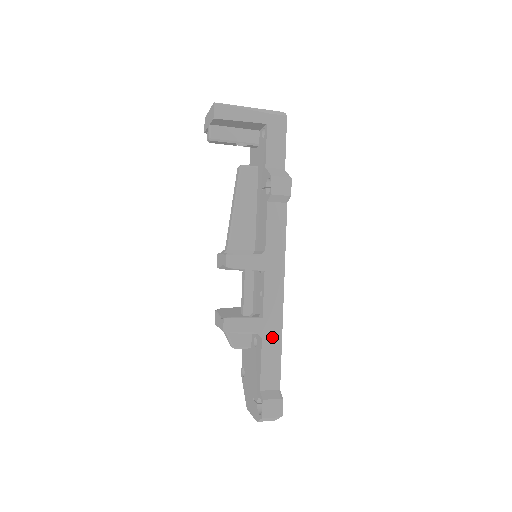
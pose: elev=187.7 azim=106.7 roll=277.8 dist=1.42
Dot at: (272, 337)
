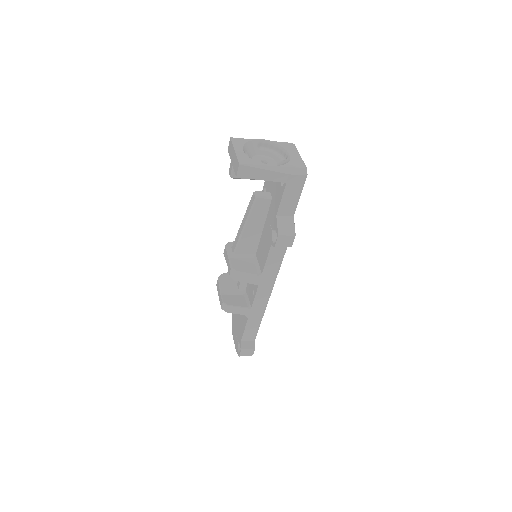
Dot at: (255, 318)
